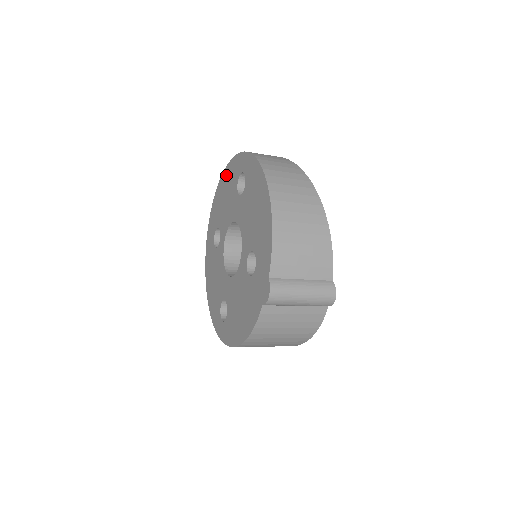
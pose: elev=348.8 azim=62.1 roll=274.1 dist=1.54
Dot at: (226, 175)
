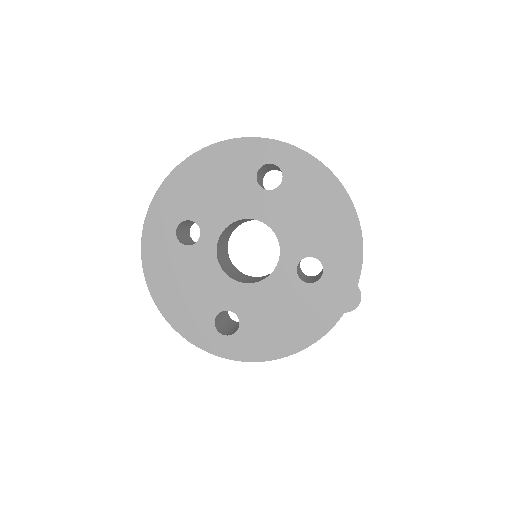
Dot at: (214, 156)
